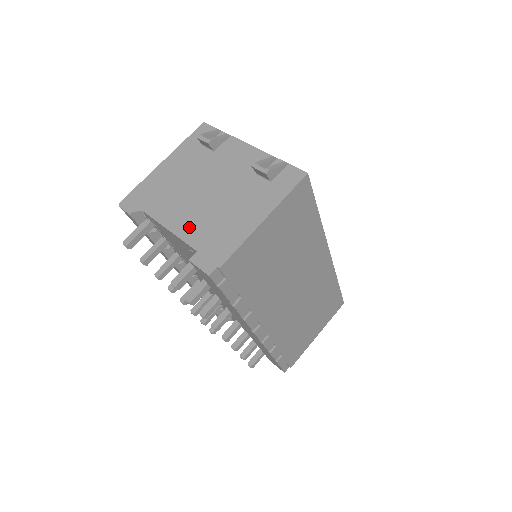
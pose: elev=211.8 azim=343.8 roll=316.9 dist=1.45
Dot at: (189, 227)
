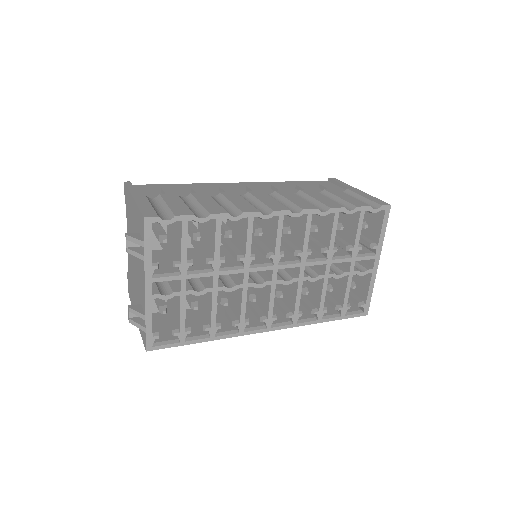
Dot at: (129, 261)
